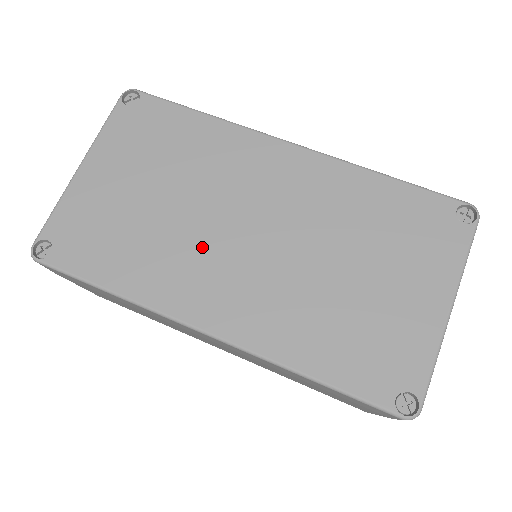
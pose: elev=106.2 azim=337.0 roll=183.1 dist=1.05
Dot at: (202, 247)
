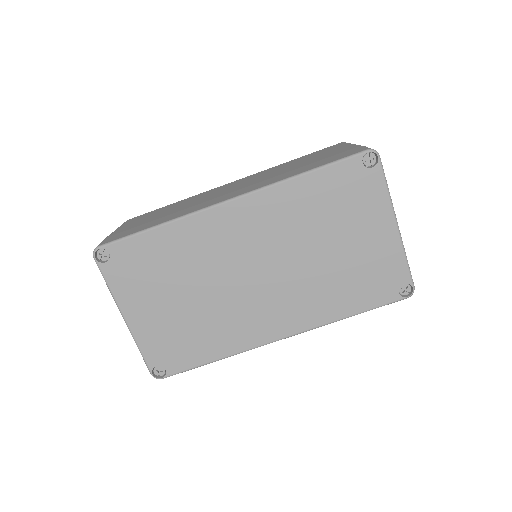
Dot at: (239, 303)
